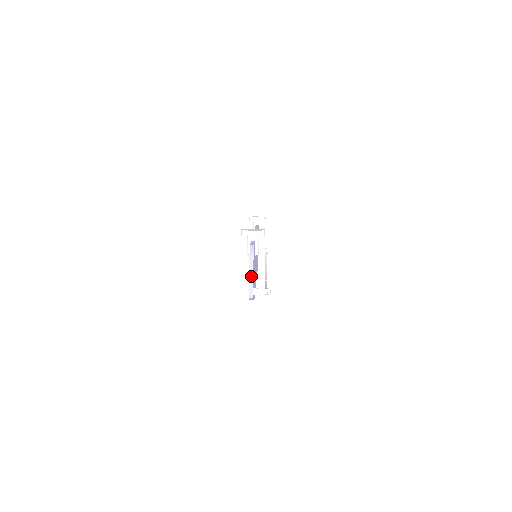
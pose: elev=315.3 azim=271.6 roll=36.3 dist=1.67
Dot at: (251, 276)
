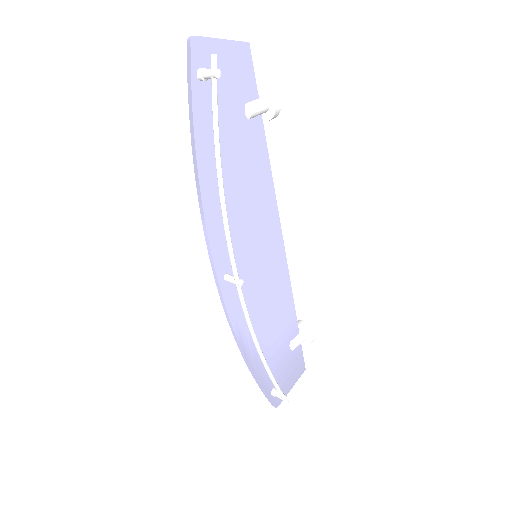
Dot at: (215, 38)
